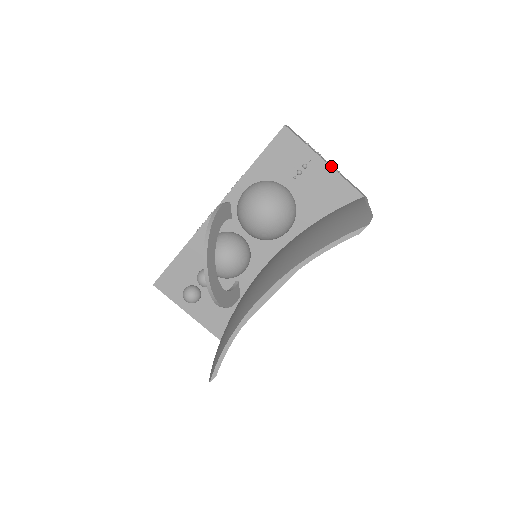
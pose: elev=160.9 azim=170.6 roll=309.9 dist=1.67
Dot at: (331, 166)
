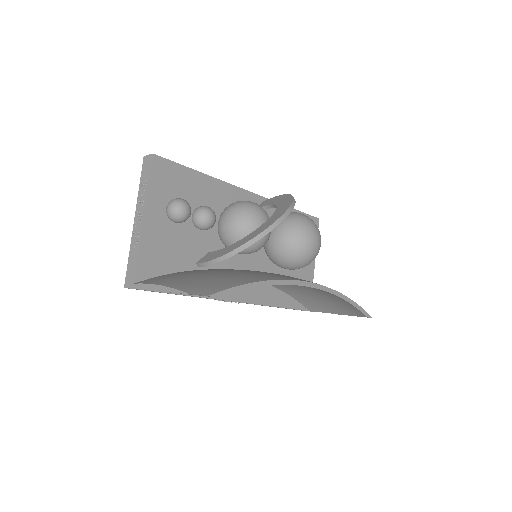
Dot at: (312, 269)
